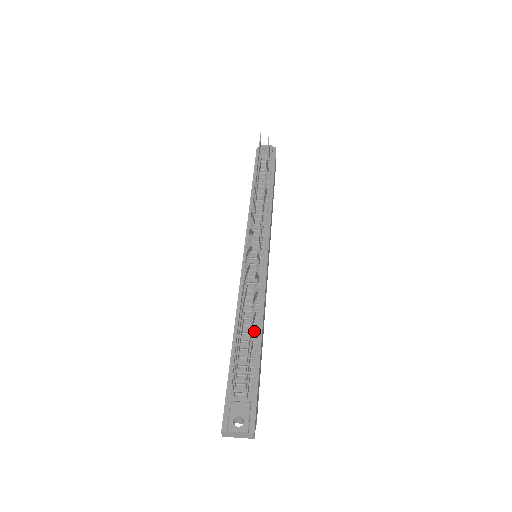
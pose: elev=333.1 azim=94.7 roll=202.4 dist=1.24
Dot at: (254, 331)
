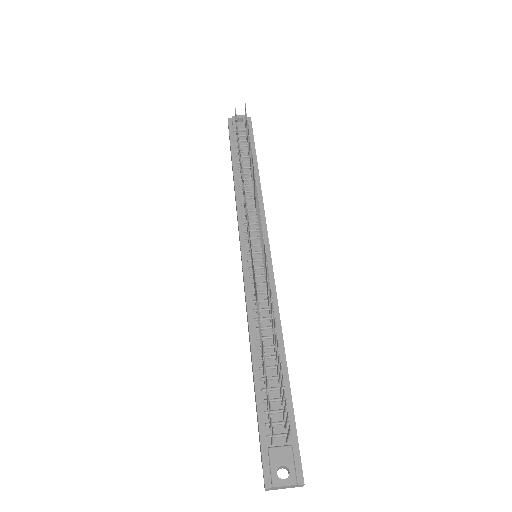
Dot at: occluded
